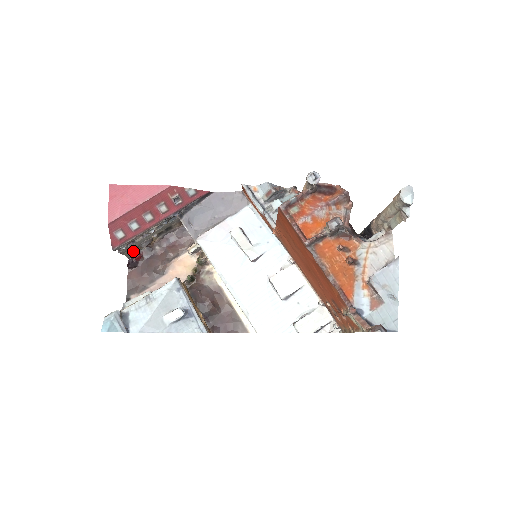
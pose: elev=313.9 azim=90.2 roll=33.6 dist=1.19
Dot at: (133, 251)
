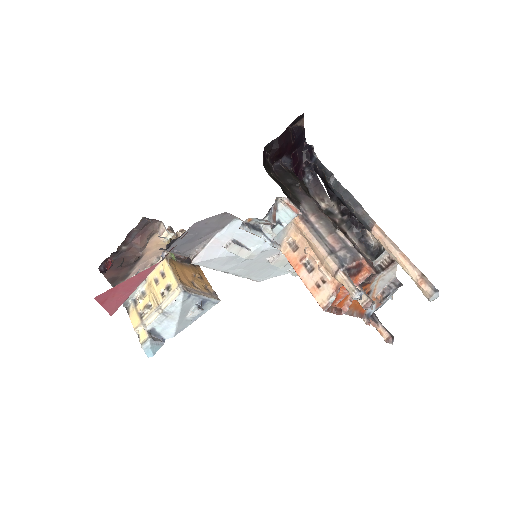
Dot at: occluded
